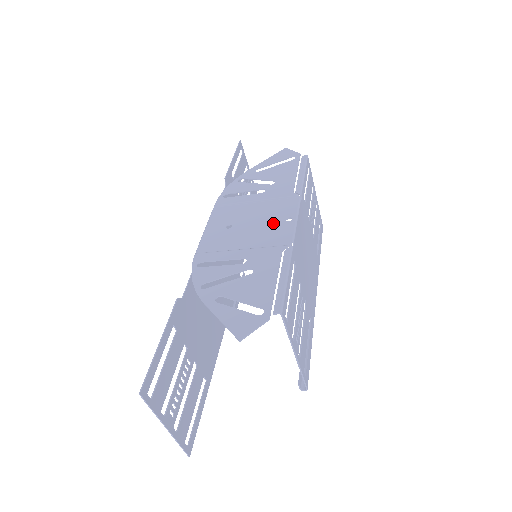
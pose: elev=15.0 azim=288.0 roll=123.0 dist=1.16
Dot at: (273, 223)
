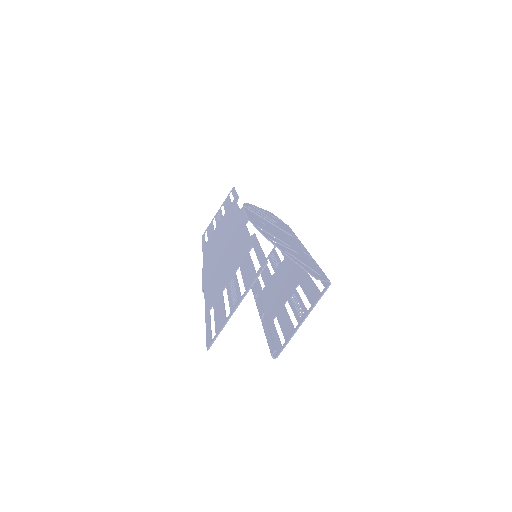
Dot at: (292, 241)
